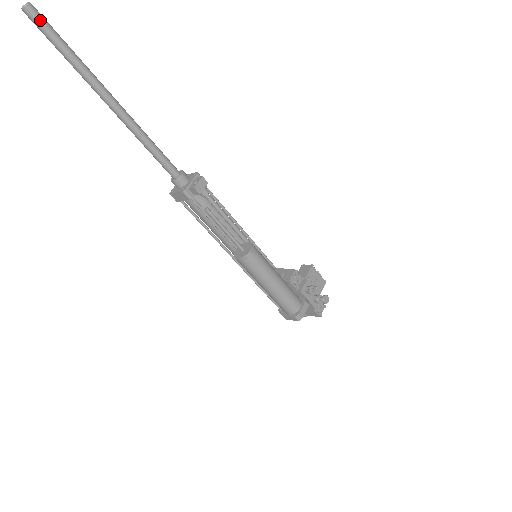
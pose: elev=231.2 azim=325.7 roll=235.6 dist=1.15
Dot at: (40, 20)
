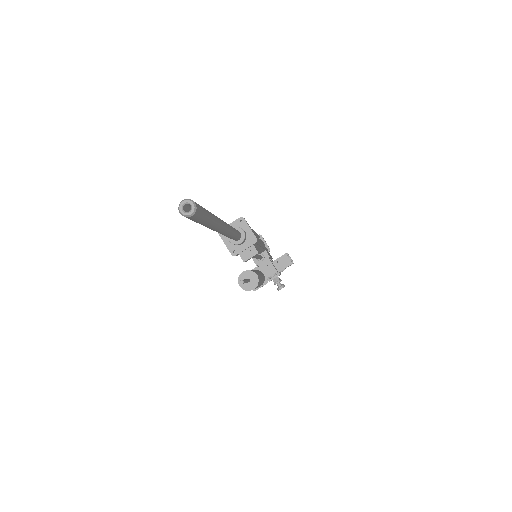
Dot at: (195, 219)
